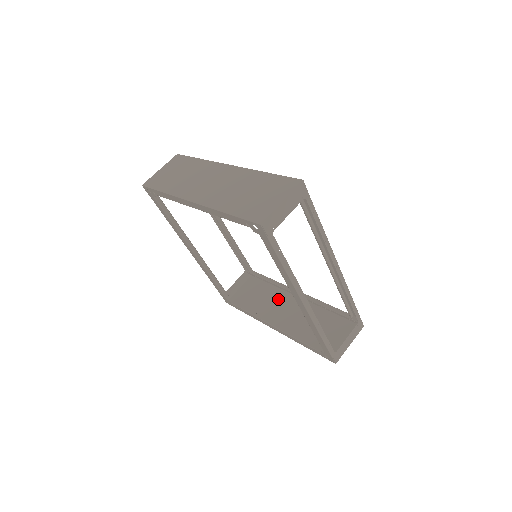
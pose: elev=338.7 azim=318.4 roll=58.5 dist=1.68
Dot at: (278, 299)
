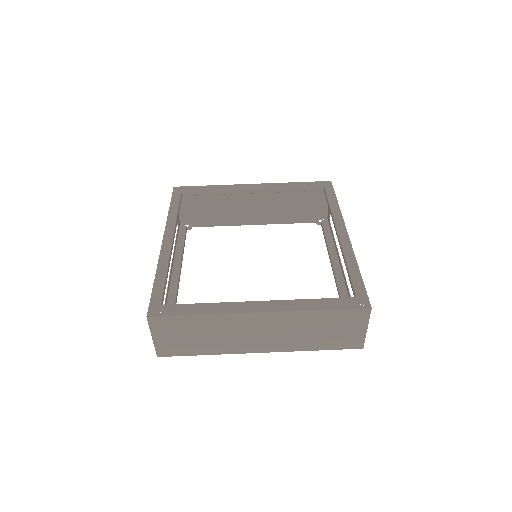
Dot at: (231, 197)
